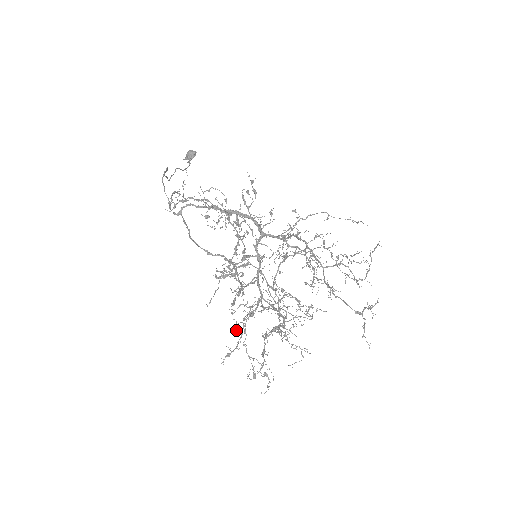
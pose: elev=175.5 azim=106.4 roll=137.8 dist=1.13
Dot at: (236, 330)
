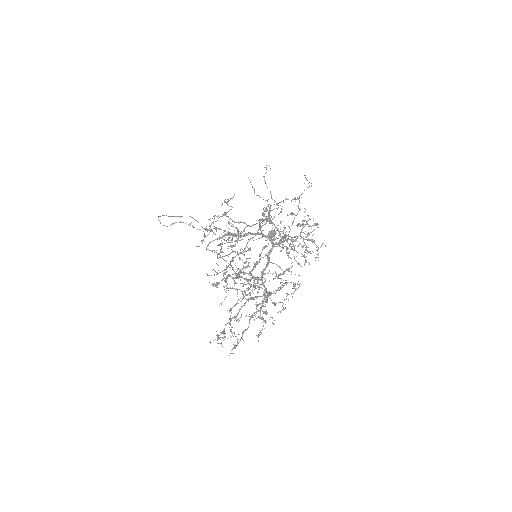
Dot at: (258, 333)
